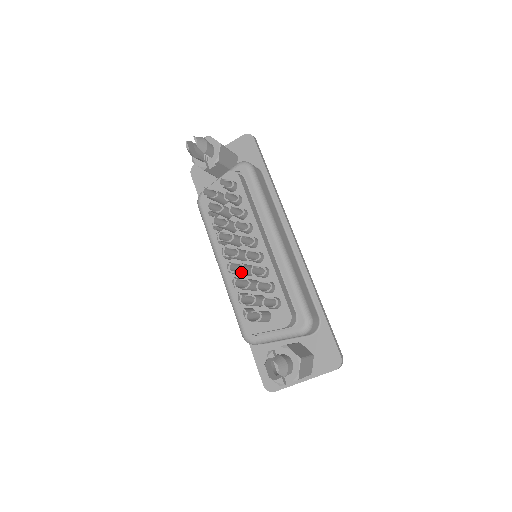
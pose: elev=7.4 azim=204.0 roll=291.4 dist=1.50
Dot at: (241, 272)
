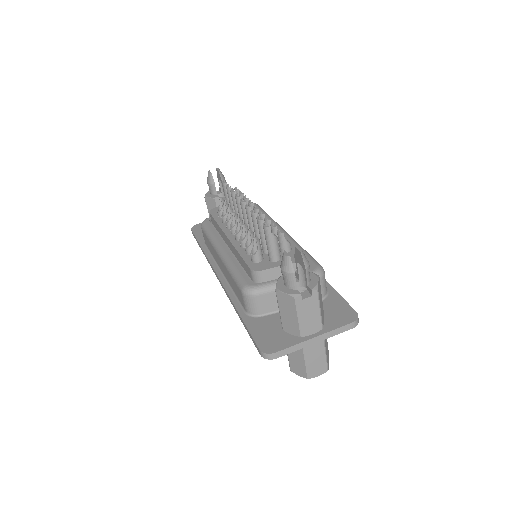
Dot at: occluded
